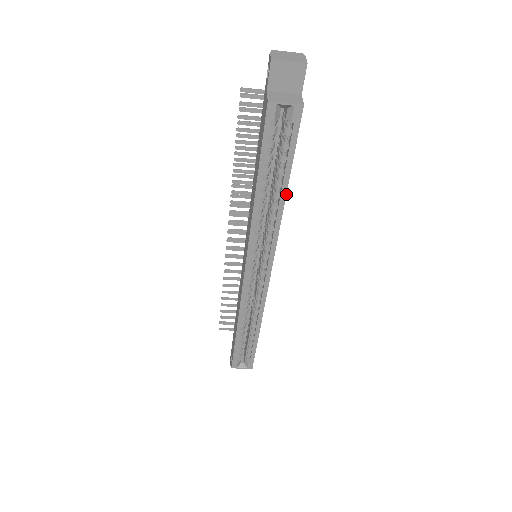
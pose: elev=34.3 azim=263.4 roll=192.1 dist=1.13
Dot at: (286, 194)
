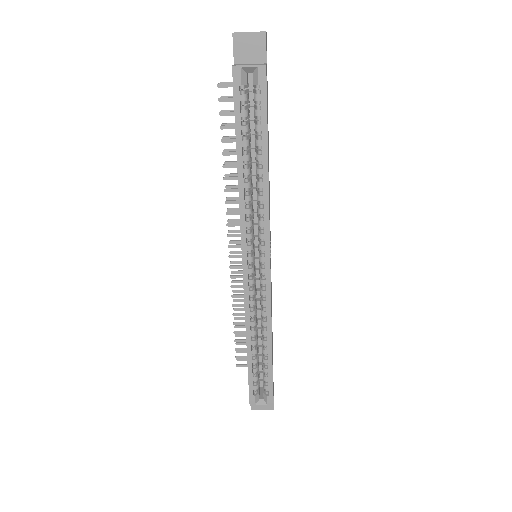
Dot at: (268, 166)
